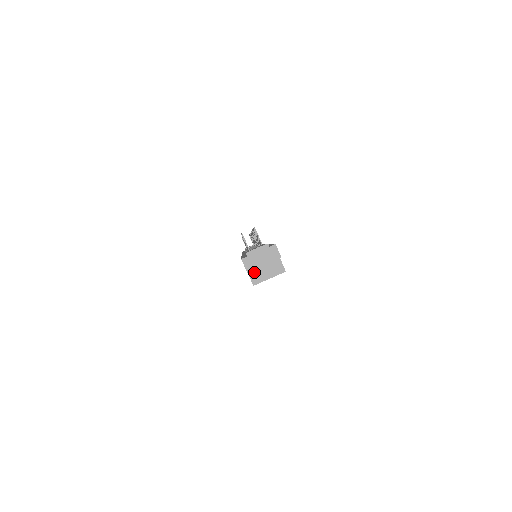
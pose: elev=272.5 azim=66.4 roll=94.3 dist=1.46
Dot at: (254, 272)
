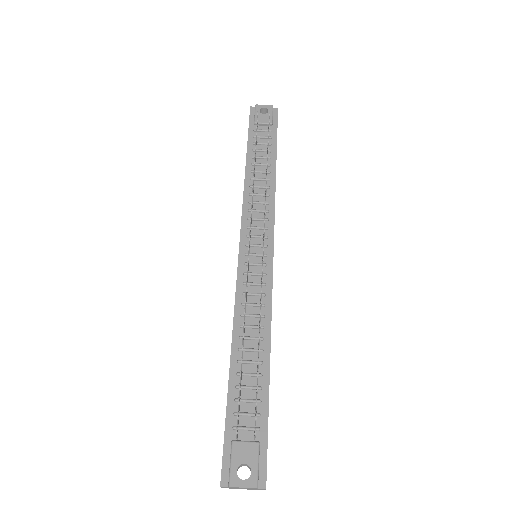
Dot at: occluded
